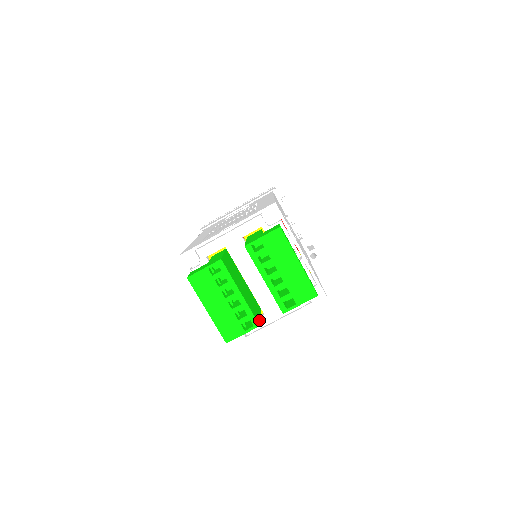
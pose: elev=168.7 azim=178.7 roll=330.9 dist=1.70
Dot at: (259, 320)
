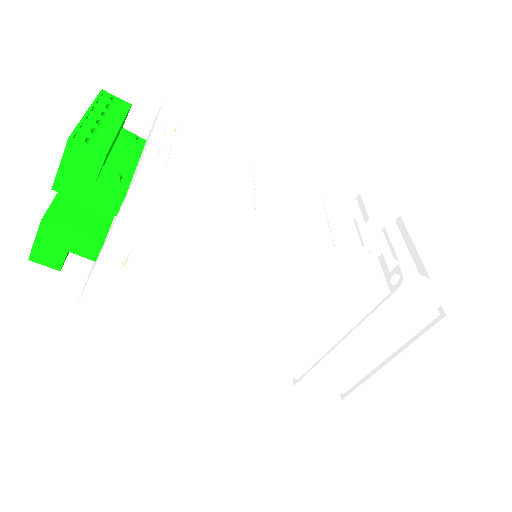
Dot at: (62, 225)
